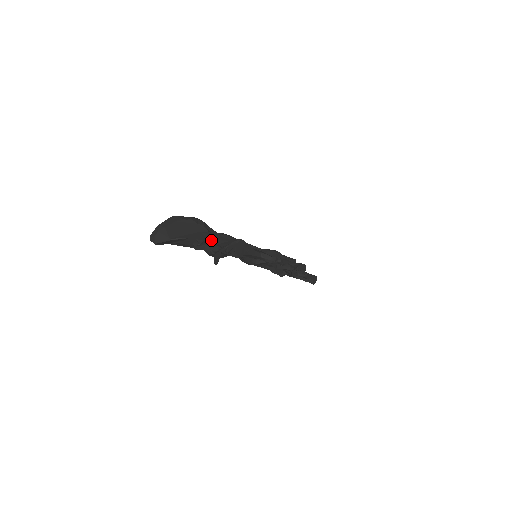
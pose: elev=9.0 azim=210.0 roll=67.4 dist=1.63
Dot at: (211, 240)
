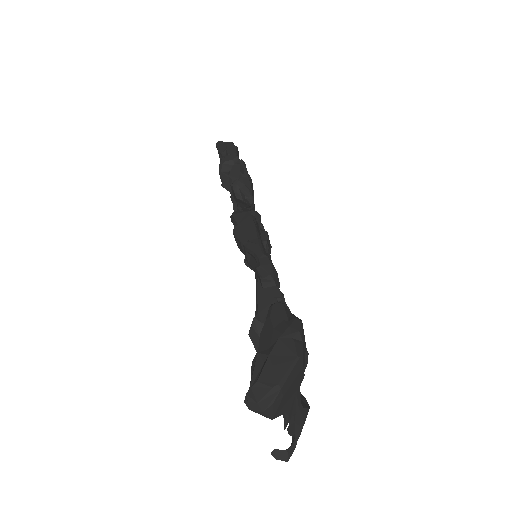
Dot at: (294, 411)
